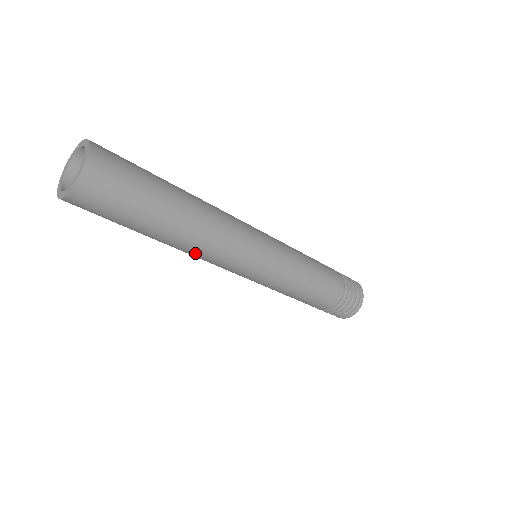
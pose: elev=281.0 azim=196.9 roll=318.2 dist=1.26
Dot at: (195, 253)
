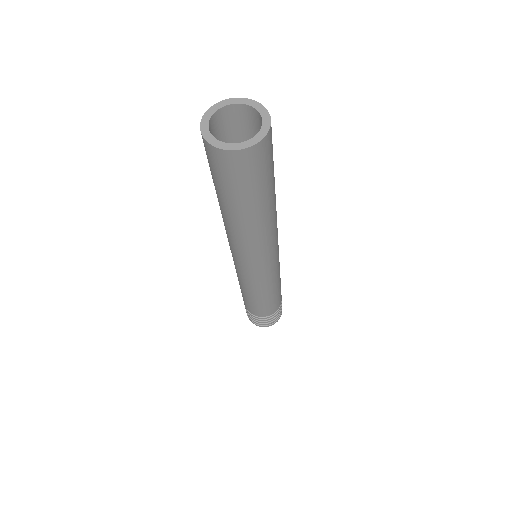
Dot at: (228, 231)
